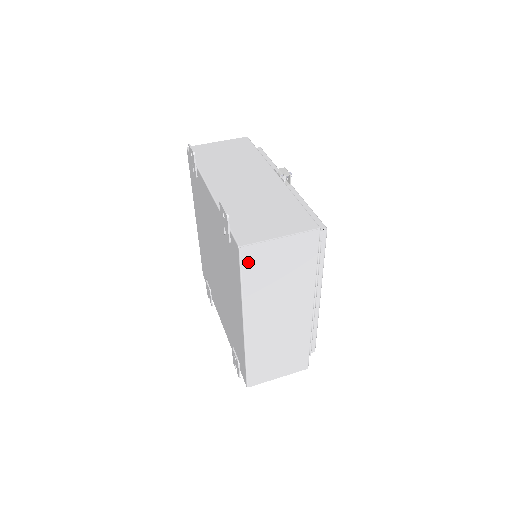
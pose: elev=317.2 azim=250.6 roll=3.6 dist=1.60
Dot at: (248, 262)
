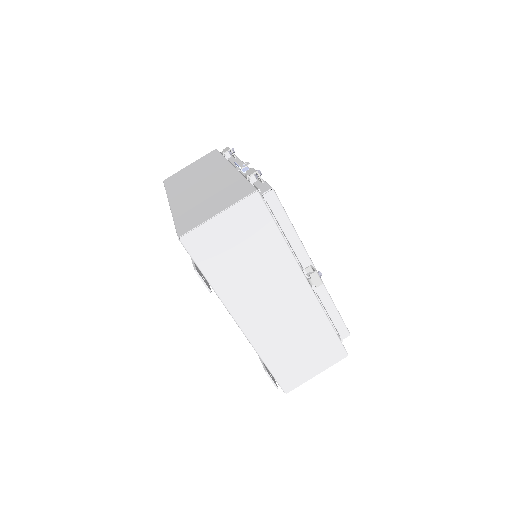
Dot at: occluded
